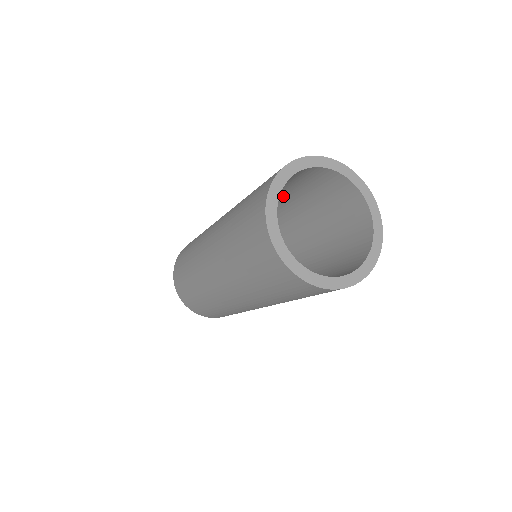
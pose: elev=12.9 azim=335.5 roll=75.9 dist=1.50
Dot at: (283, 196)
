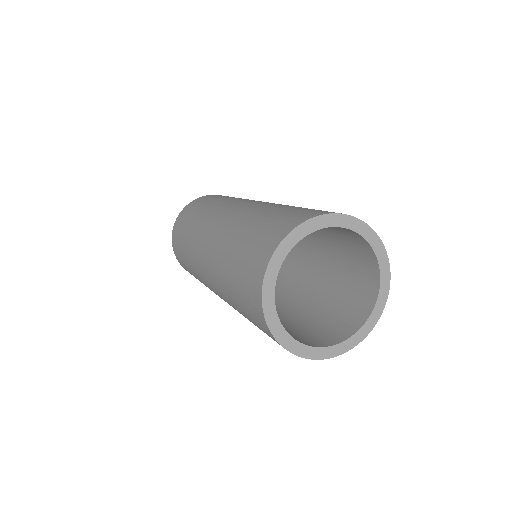
Dot at: occluded
